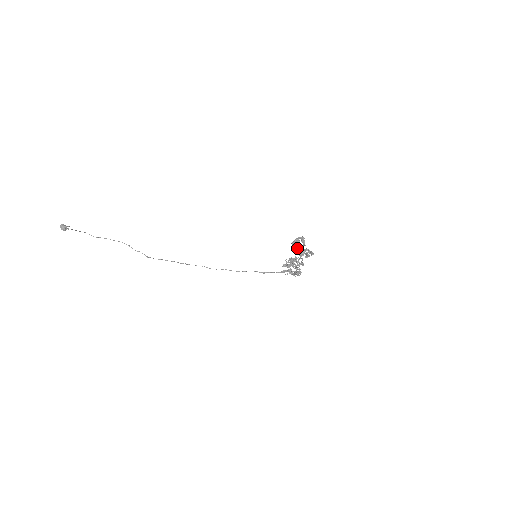
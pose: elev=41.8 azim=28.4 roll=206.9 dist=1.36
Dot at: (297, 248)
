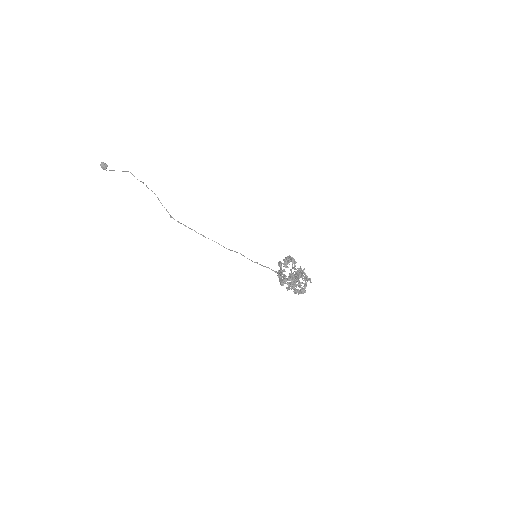
Dot at: (281, 272)
